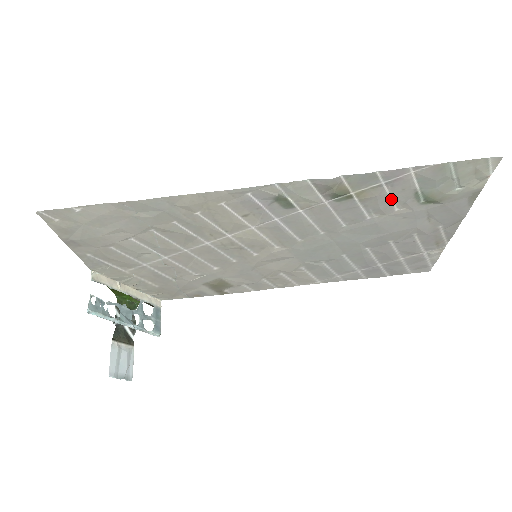
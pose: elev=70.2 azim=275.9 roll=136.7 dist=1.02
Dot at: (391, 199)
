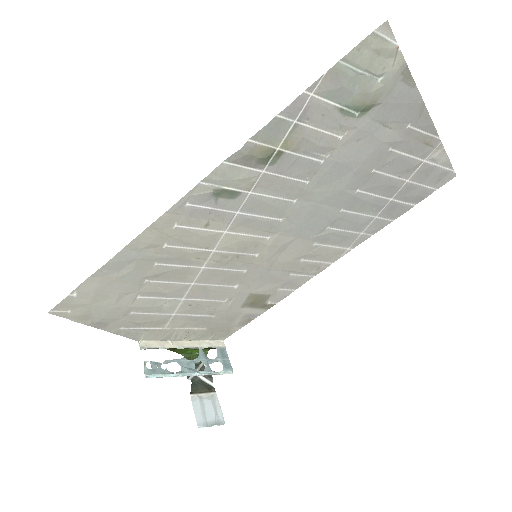
Dot at: (322, 131)
